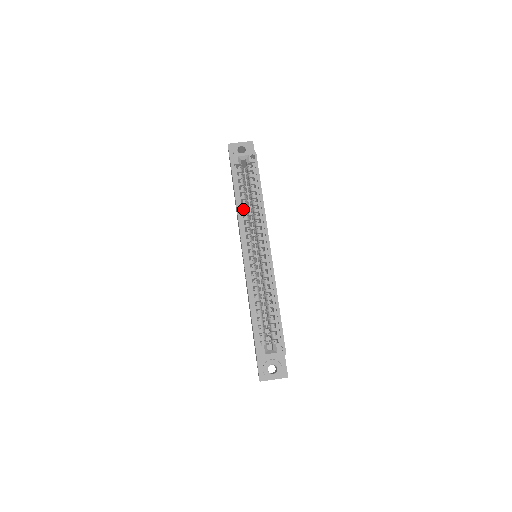
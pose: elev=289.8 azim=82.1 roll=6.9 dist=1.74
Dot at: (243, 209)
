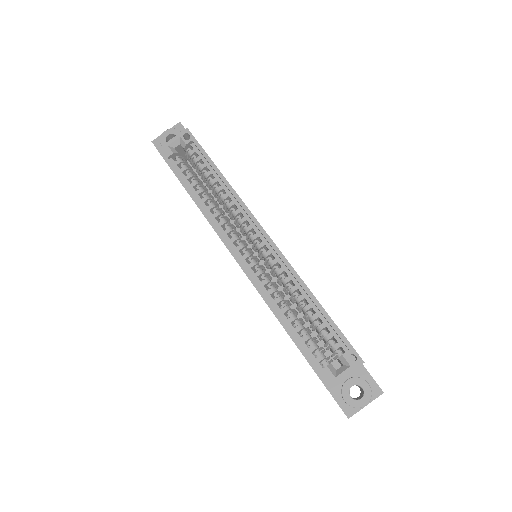
Dot at: occluded
